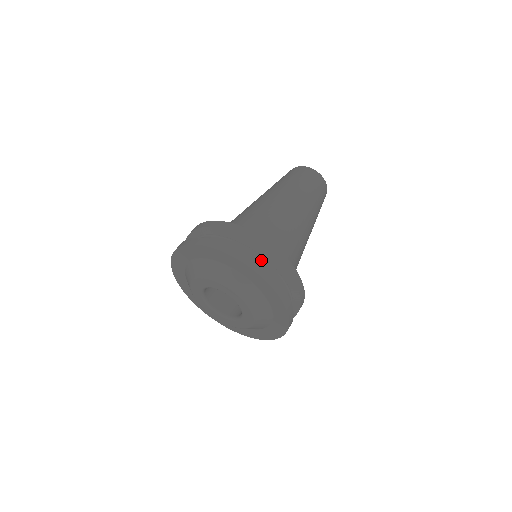
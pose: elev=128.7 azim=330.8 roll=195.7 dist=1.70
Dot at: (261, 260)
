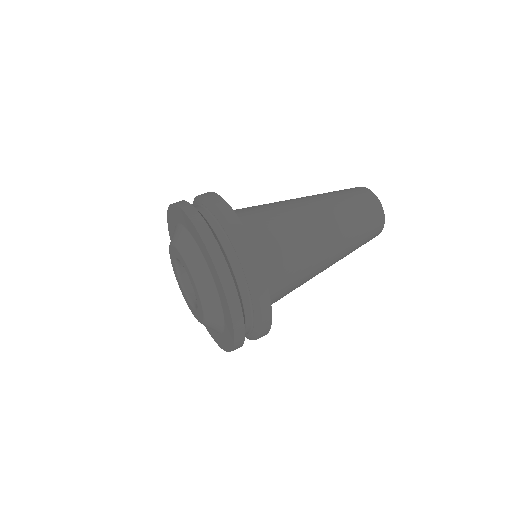
Dot at: (201, 208)
